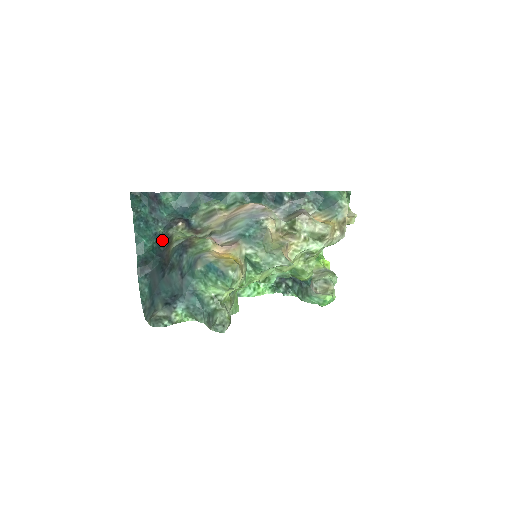
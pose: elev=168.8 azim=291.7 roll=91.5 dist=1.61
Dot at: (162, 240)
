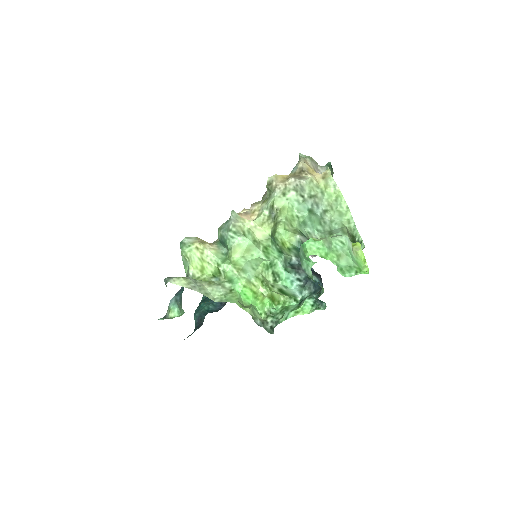
Dot at: (222, 305)
